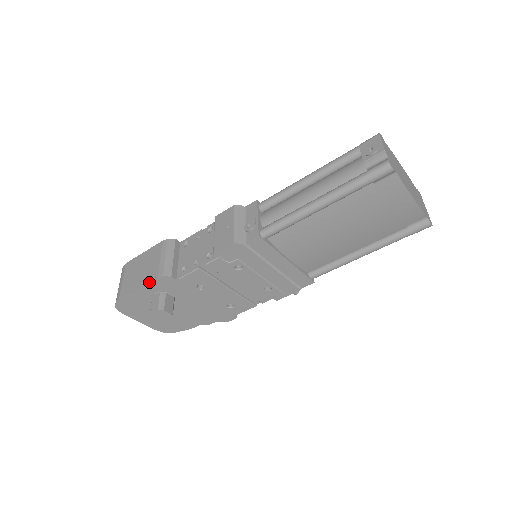
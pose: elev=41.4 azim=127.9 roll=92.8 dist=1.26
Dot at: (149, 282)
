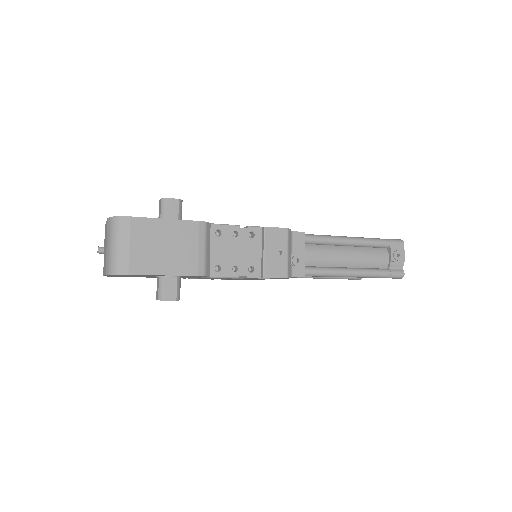
Dot at: (185, 275)
